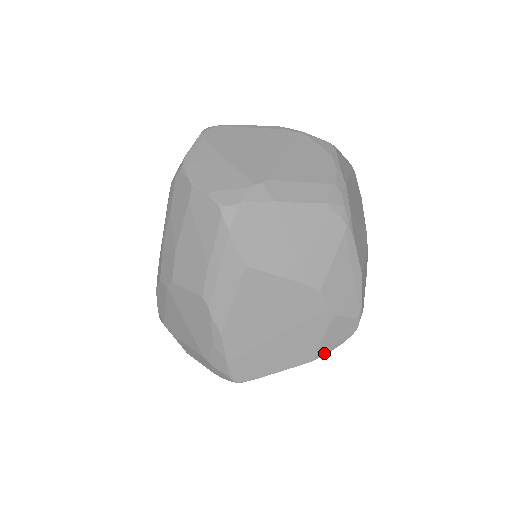
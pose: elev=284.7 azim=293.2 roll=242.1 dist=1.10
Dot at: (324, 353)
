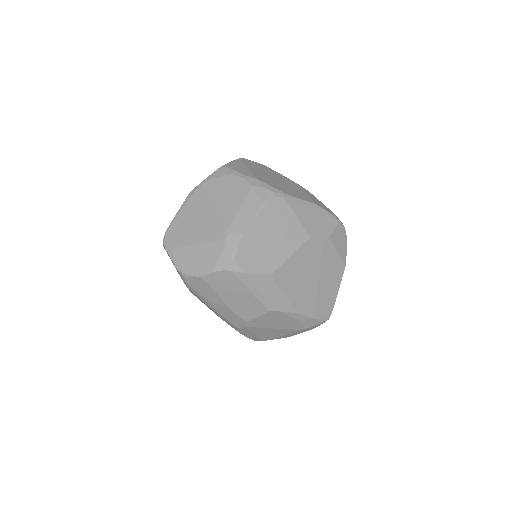
Dot at: (345, 256)
